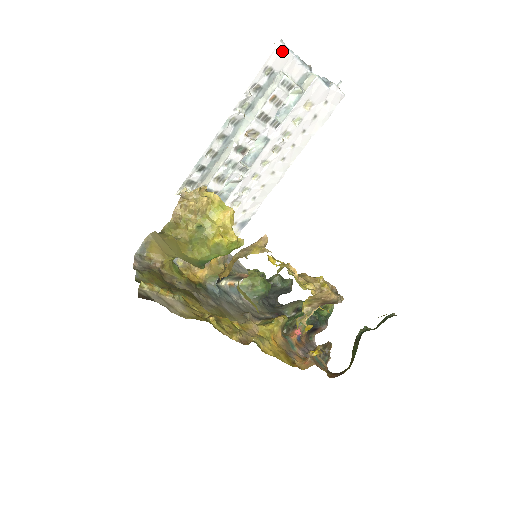
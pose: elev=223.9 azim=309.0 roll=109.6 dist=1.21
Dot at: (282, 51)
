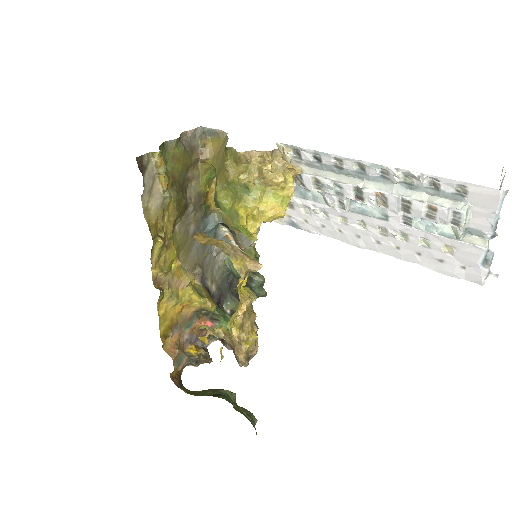
Dot at: (494, 197)
